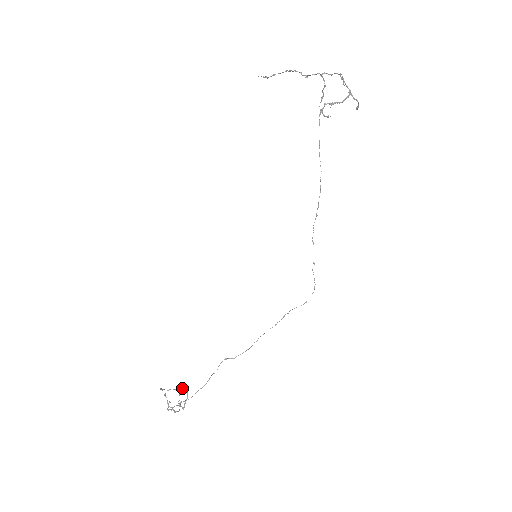
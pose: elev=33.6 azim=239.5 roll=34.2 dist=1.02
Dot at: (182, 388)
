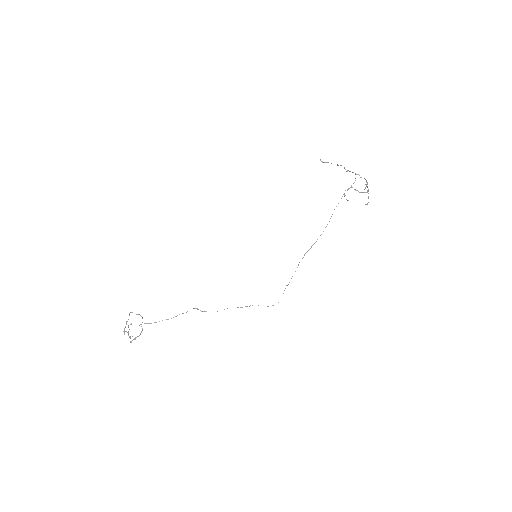
Dot at: occluded
